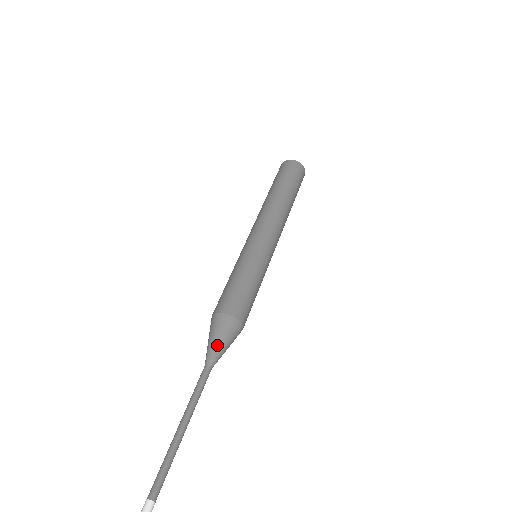
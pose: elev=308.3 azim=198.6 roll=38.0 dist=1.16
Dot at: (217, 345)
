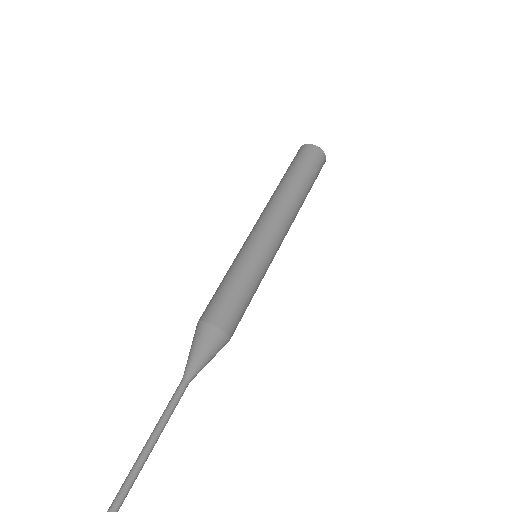
Dot at: (202, 361)
